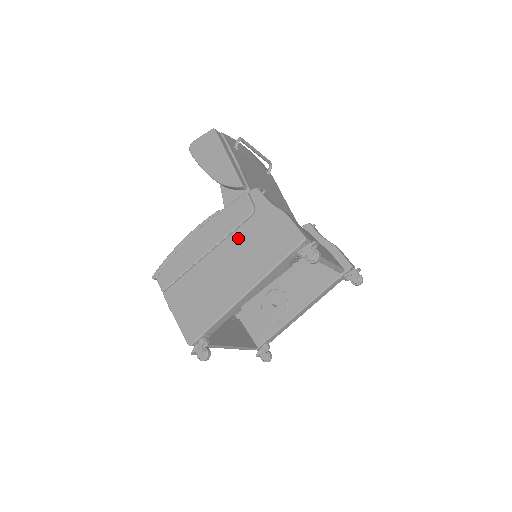
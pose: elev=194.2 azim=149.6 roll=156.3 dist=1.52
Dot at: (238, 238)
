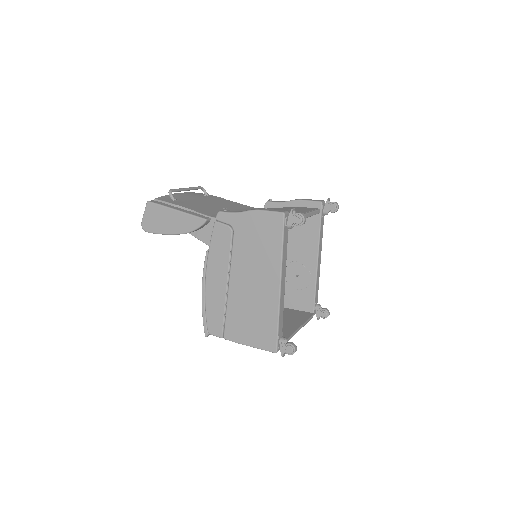
Dot at: (239, 255)
